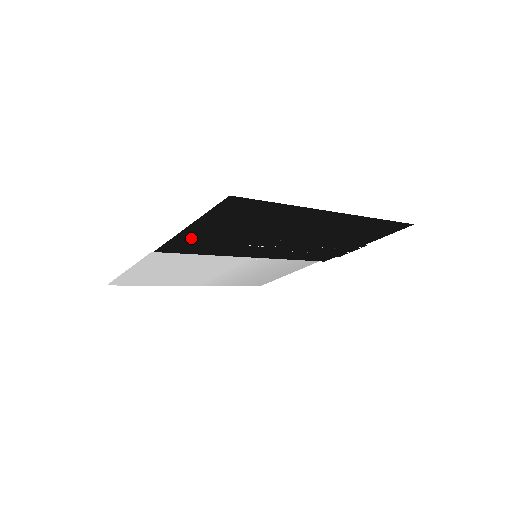
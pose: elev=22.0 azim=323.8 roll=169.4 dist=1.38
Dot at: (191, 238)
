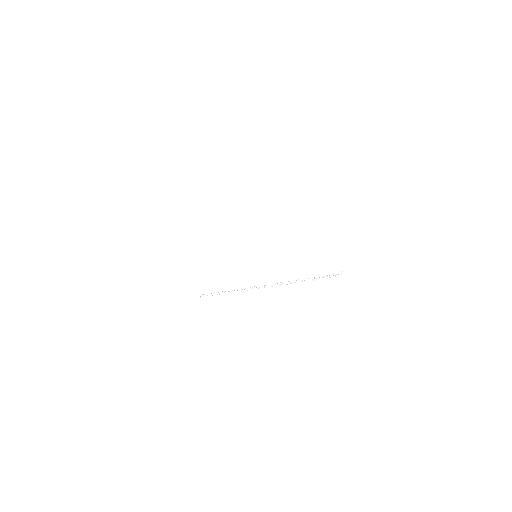
Dot at: occluded
